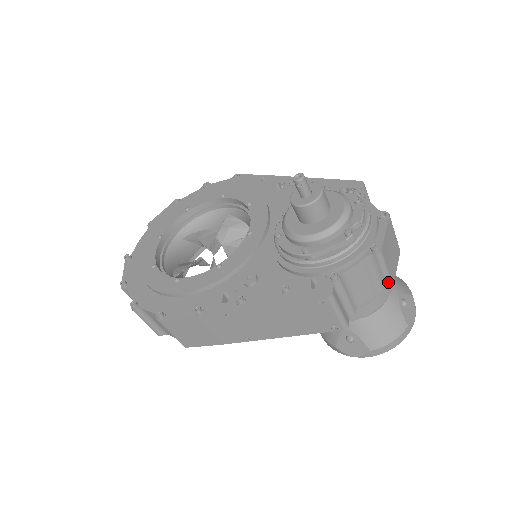
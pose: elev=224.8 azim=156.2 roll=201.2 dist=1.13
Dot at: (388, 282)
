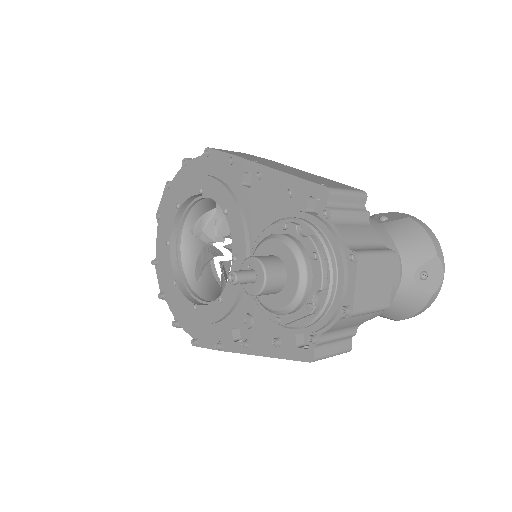
Dot at: occluded
